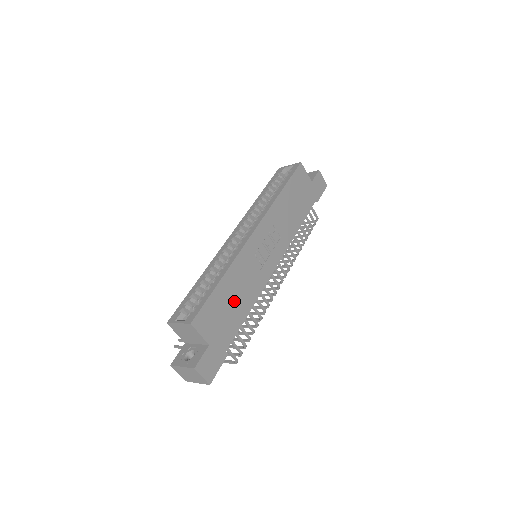
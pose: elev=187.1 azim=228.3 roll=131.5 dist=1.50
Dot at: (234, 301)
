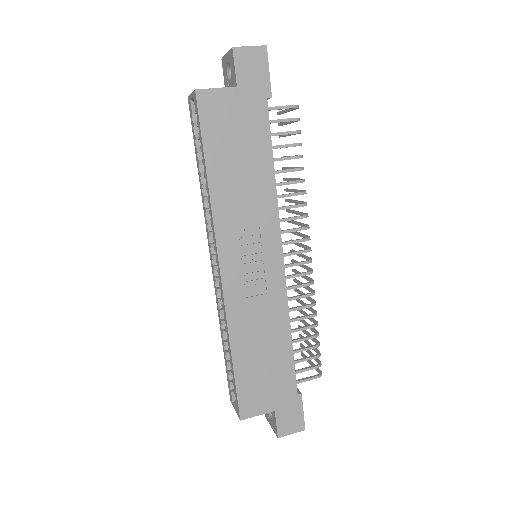
Dot at: (265, 354)
